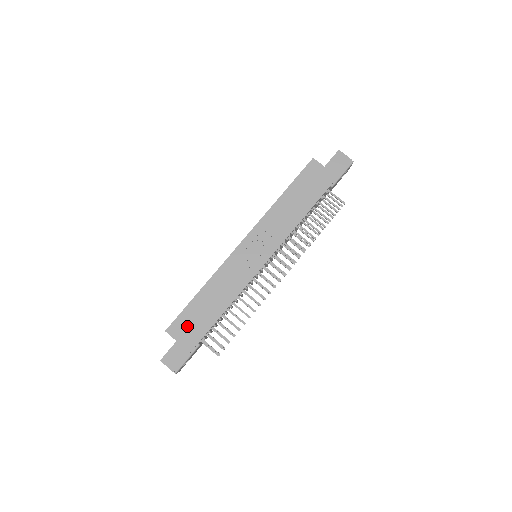
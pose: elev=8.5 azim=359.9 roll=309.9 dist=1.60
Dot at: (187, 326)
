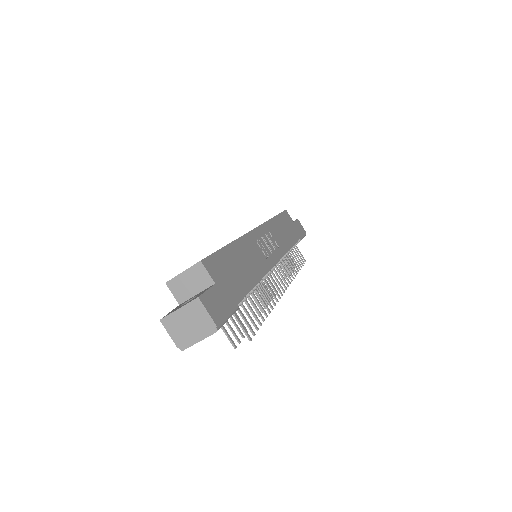
Dot at: (224, 273)
